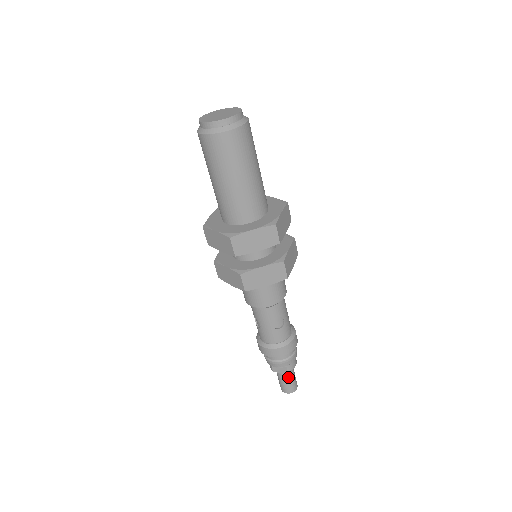
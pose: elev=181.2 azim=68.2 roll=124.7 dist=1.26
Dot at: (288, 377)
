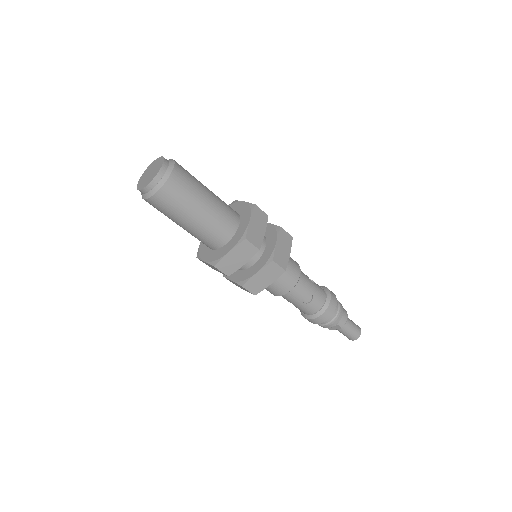
Dot at: (346, 329)
